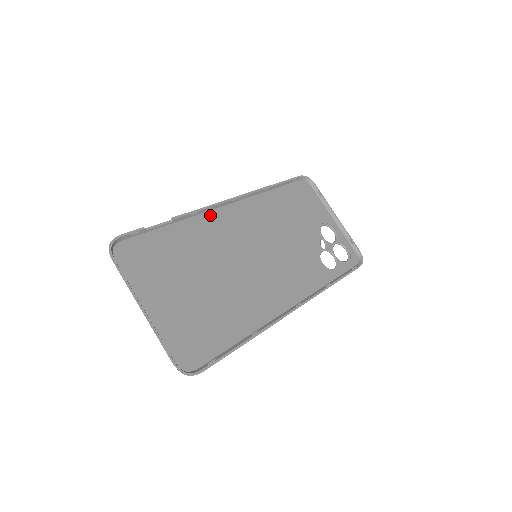
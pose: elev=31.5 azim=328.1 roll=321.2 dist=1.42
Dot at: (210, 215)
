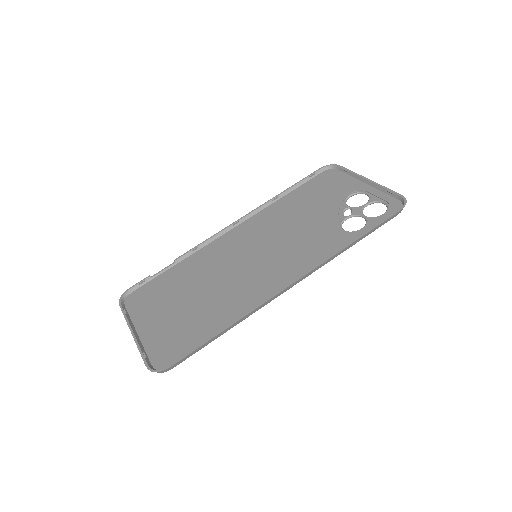
Dot at: (213, 244)
